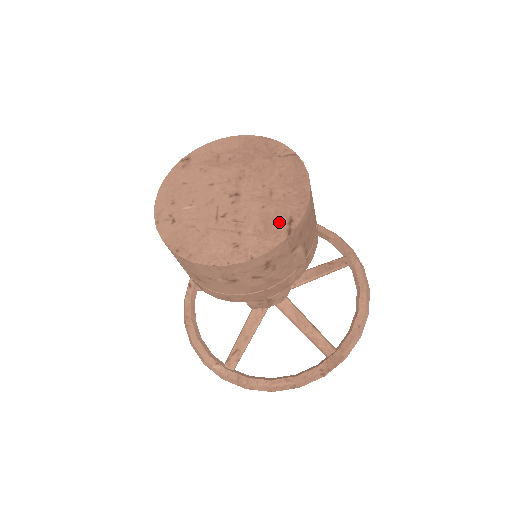
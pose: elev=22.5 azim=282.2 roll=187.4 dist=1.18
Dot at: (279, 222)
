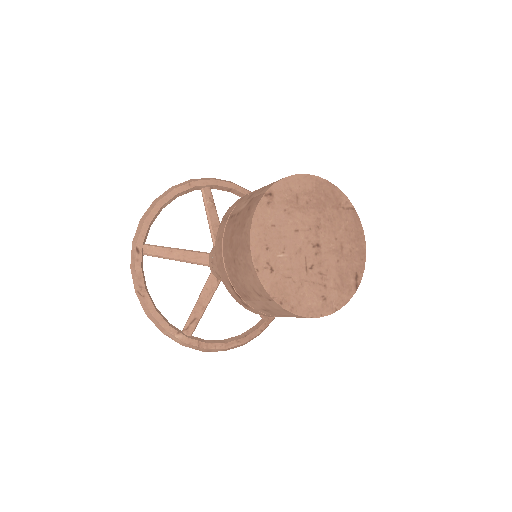
Dot at: (350, 277)
